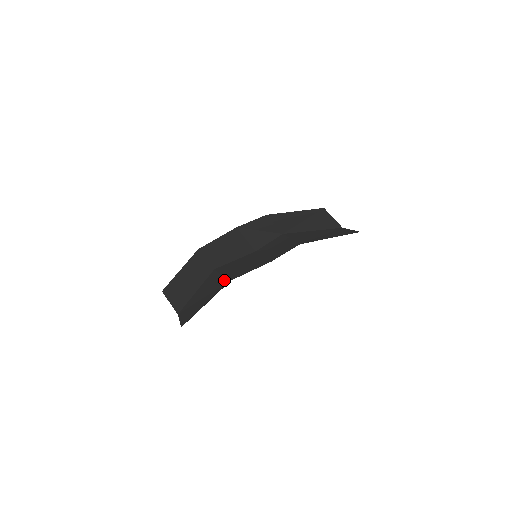
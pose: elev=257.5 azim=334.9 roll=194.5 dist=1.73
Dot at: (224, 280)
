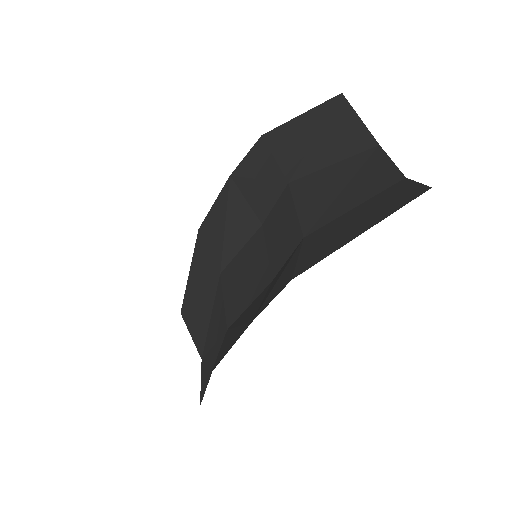
Dot at: (224, 320)
